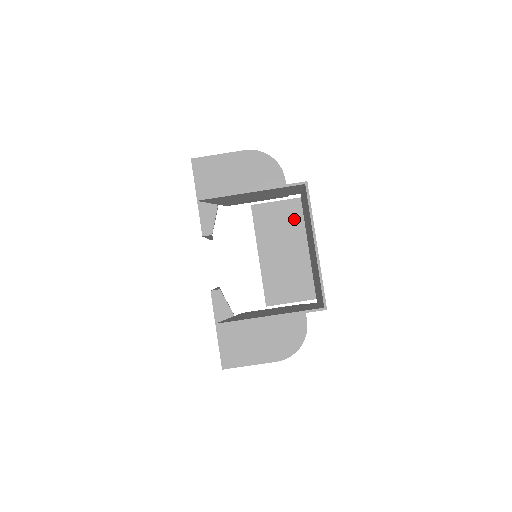
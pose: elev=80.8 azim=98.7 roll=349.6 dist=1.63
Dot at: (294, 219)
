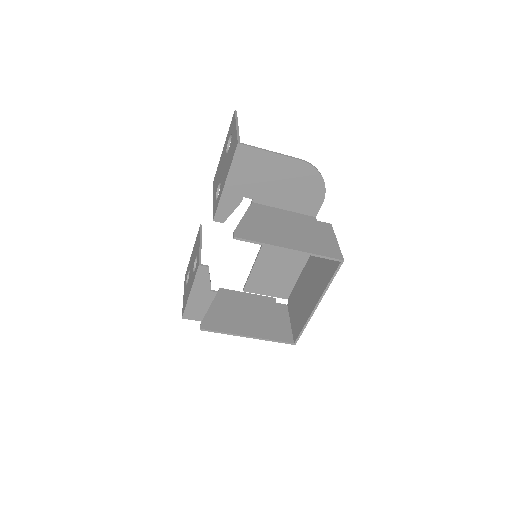
Dot at: occluded
